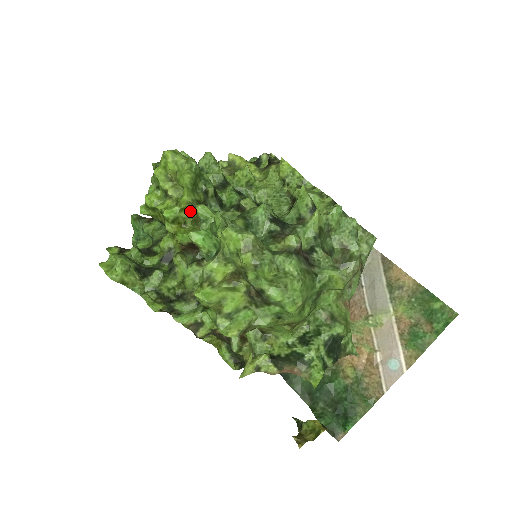
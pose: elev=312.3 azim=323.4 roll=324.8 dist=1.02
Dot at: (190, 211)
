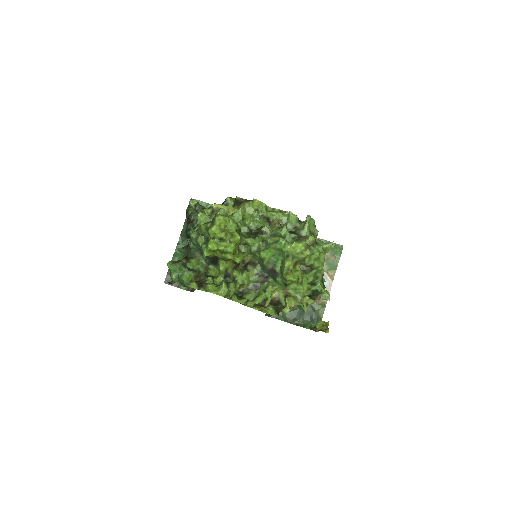
Dot at: (237, 244)
